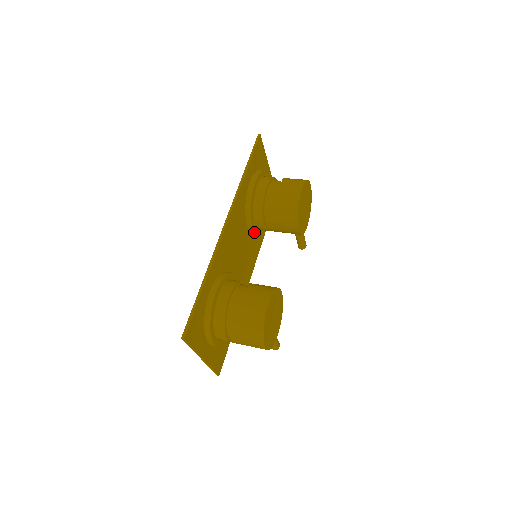
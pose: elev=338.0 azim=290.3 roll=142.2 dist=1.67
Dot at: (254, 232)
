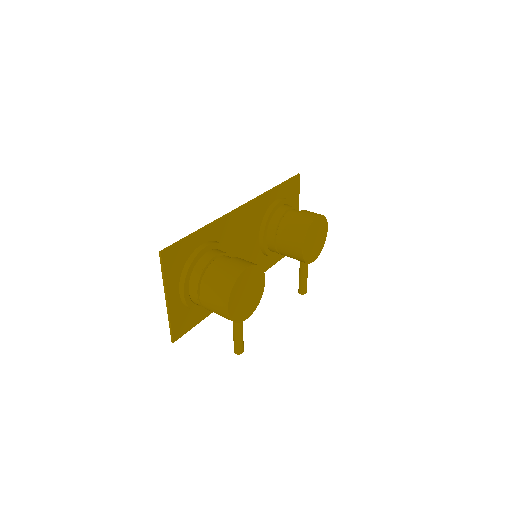
Dot at: (263, 243)
